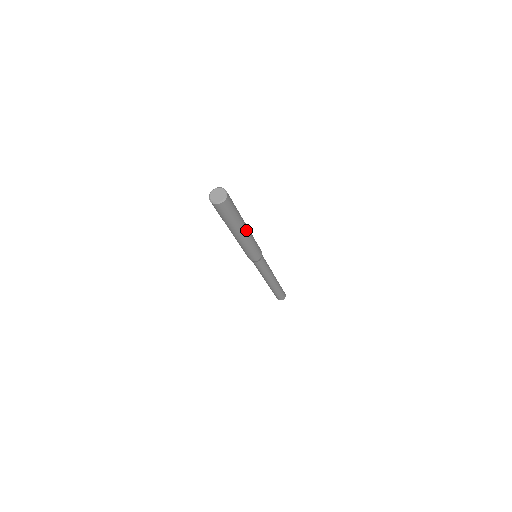
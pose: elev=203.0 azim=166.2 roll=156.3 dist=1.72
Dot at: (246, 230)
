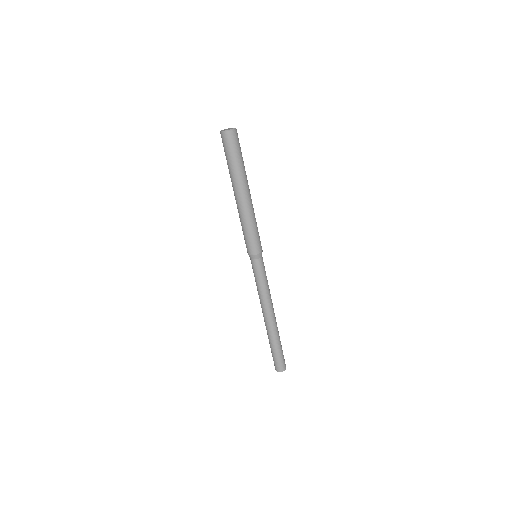
Dot at: (245, 195)
